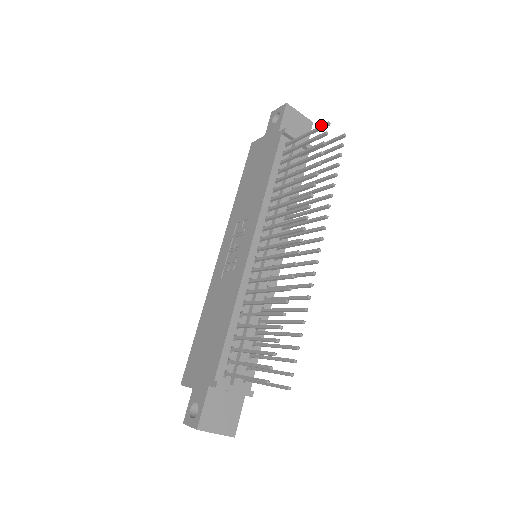
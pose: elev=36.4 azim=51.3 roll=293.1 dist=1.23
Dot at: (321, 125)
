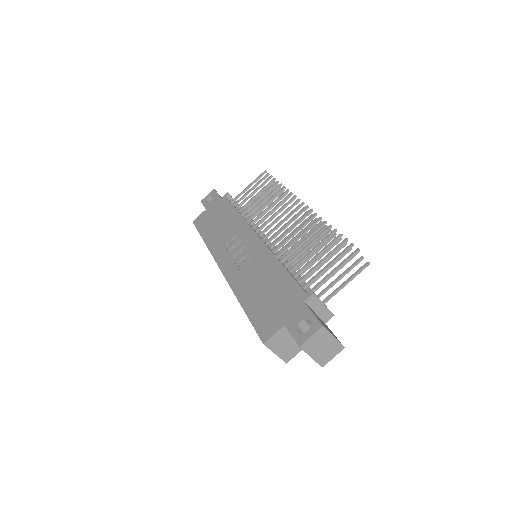
Dot at: (260, 175)
